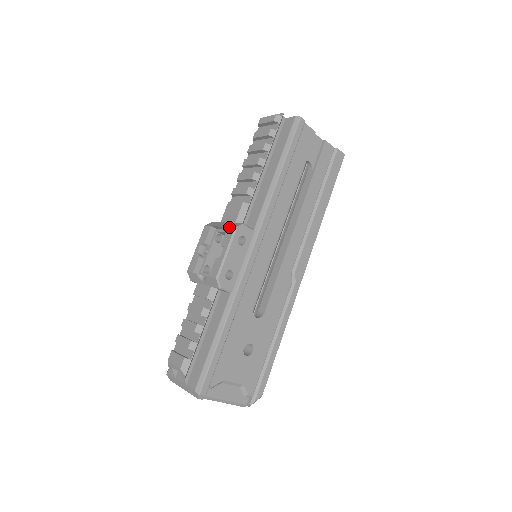
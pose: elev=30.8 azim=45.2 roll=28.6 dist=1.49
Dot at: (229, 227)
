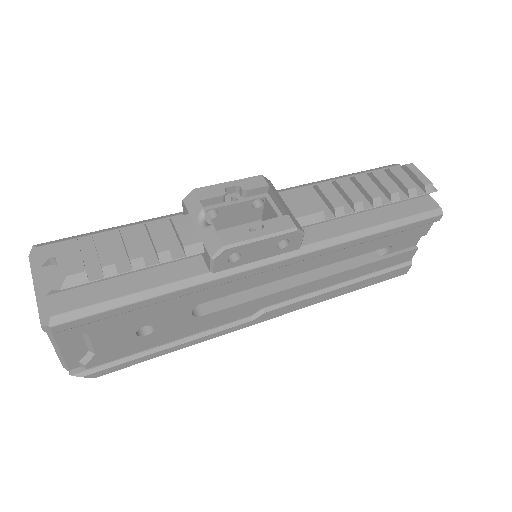
Dot at: (291, 217)
